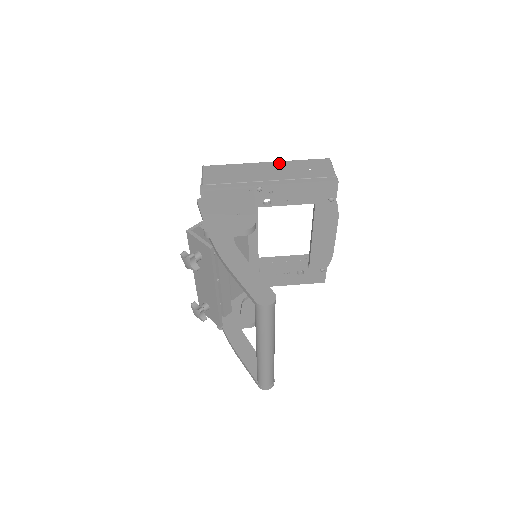
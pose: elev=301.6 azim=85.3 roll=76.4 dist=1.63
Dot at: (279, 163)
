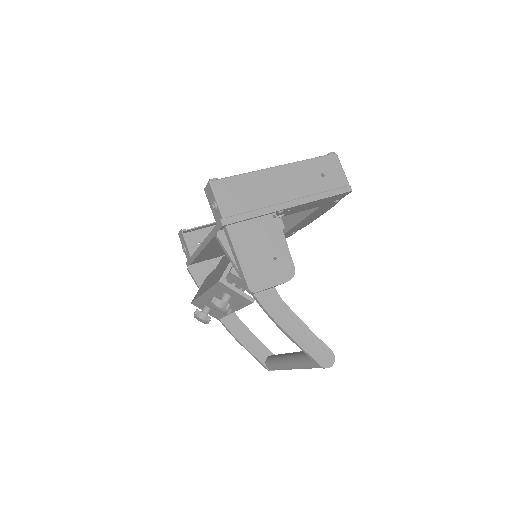
Dot at: (291, 167)
